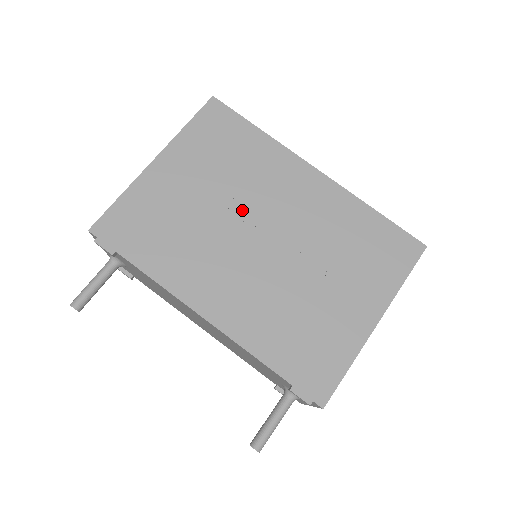
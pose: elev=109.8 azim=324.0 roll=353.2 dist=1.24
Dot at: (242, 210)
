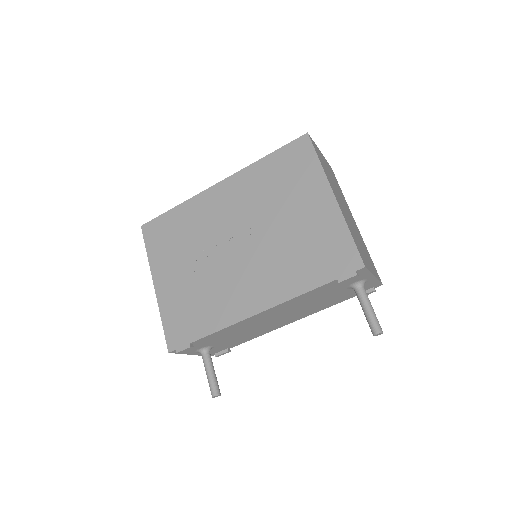
Dot at: (213, 247)
